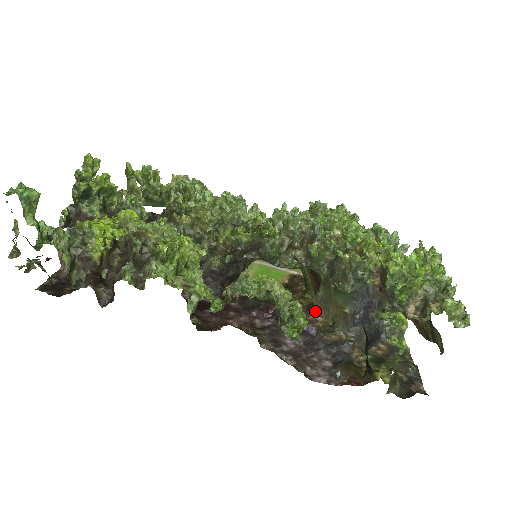
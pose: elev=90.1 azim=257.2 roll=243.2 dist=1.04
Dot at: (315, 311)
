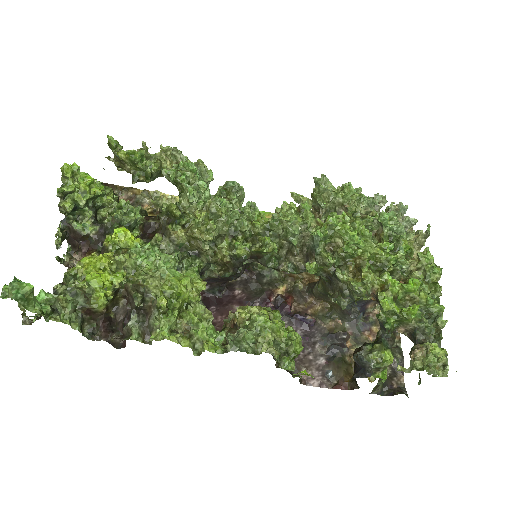
Dot at: (315, 296)
